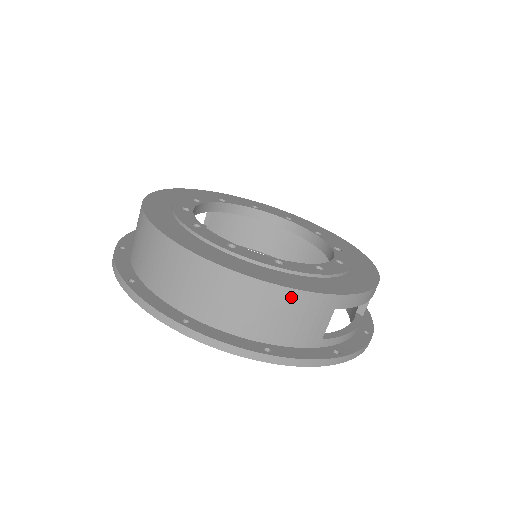
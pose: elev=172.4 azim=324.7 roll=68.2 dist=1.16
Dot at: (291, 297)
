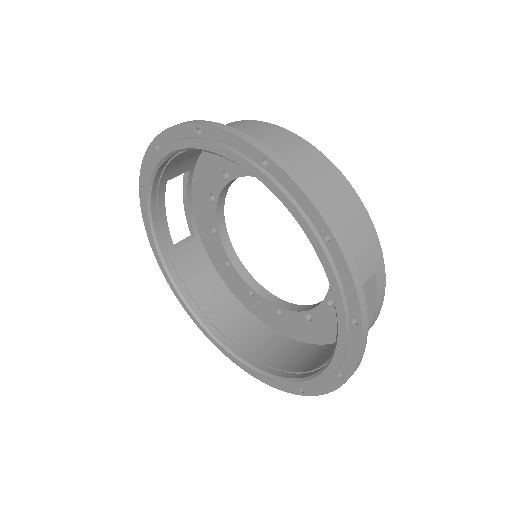
Dot at: (363, 218)
